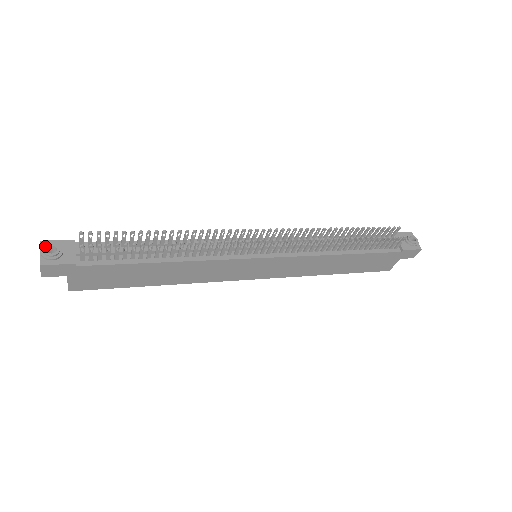
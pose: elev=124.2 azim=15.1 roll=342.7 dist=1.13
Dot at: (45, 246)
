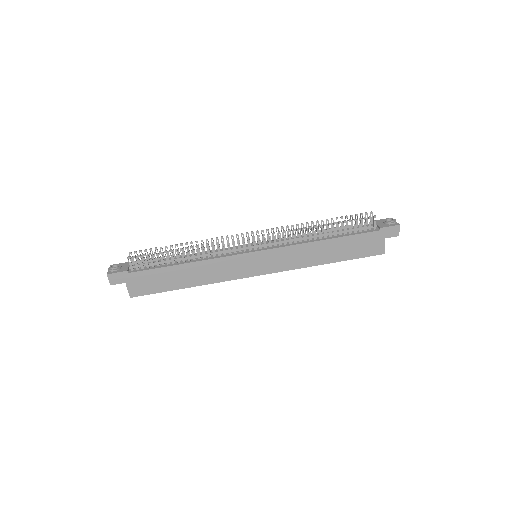
Dot at: (111, 265)
